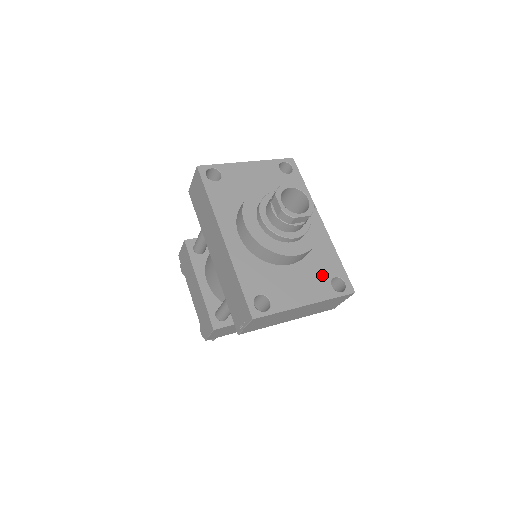
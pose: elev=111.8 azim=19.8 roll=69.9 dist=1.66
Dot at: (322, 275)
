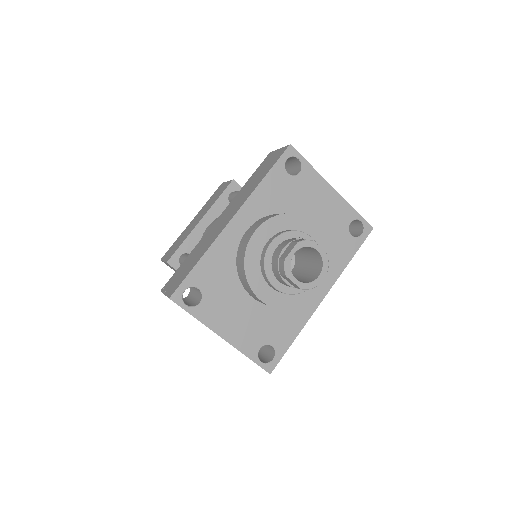
Dot at: (265, 333)
